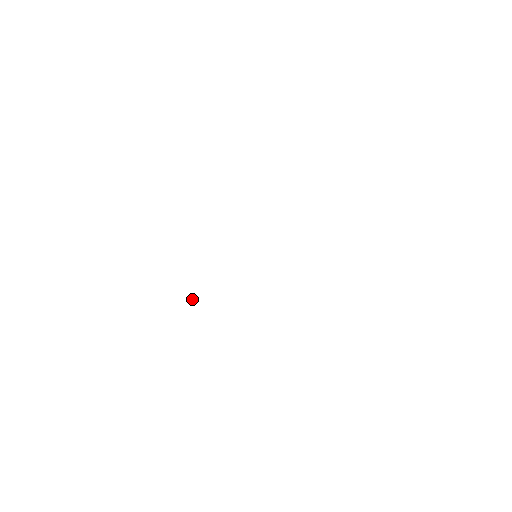
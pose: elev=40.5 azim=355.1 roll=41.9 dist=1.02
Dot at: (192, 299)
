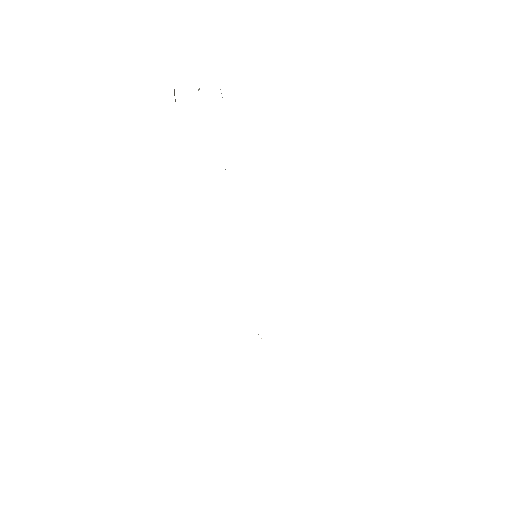
Dot at: occluded
